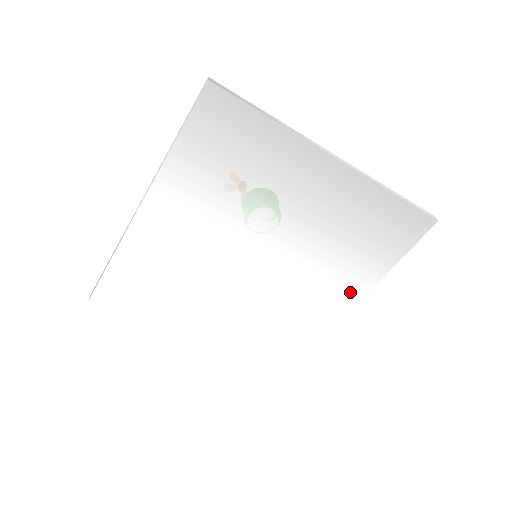
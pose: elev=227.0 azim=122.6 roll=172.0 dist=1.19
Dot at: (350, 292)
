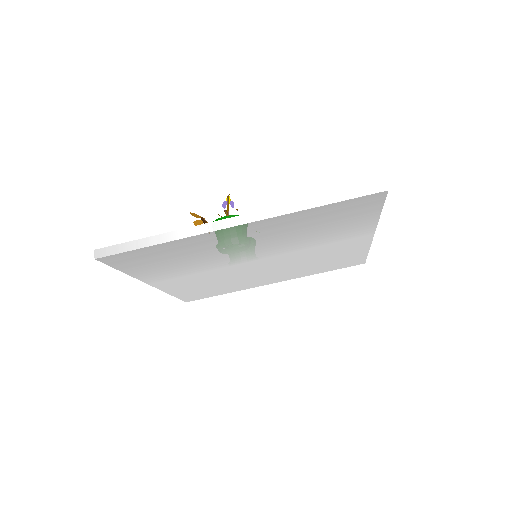
Dot at: (358, 236)
